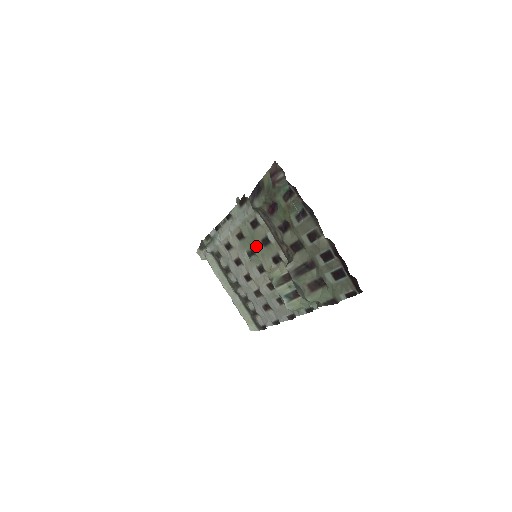
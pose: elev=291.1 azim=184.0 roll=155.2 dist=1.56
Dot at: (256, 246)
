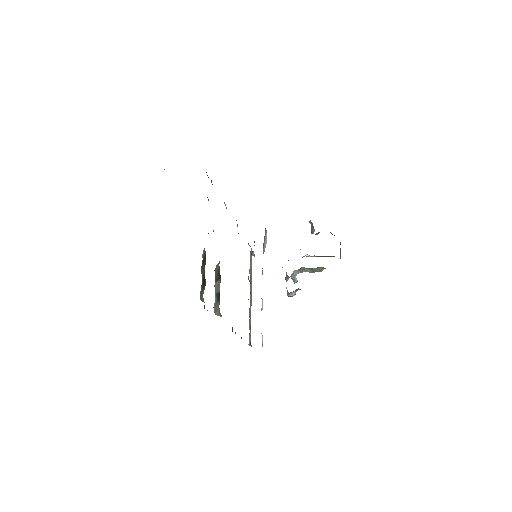
Dot at: occluded
